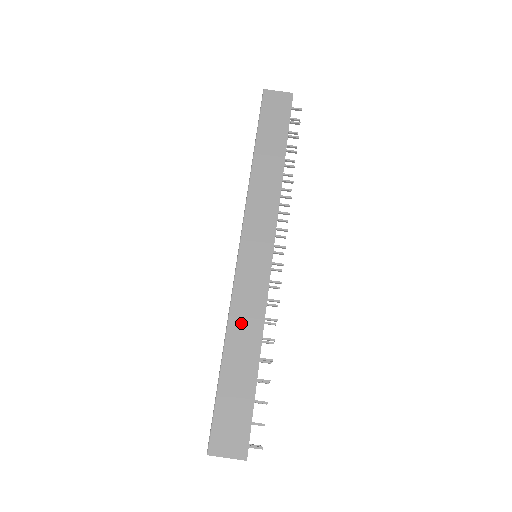
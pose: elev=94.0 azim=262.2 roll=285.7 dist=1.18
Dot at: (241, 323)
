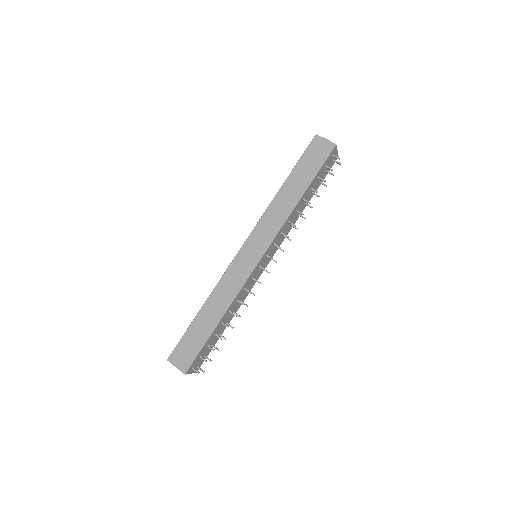
Dot at: (219, 296)
